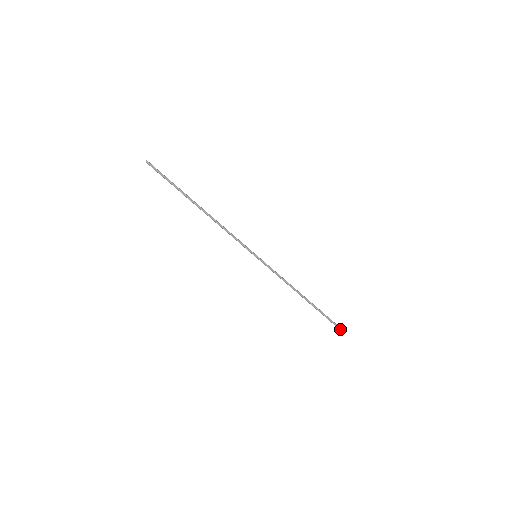
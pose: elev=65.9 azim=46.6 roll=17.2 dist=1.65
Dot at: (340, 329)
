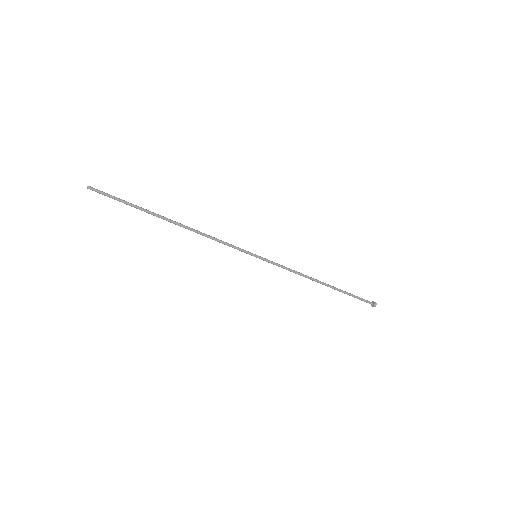
Dot at: (369, 303)
